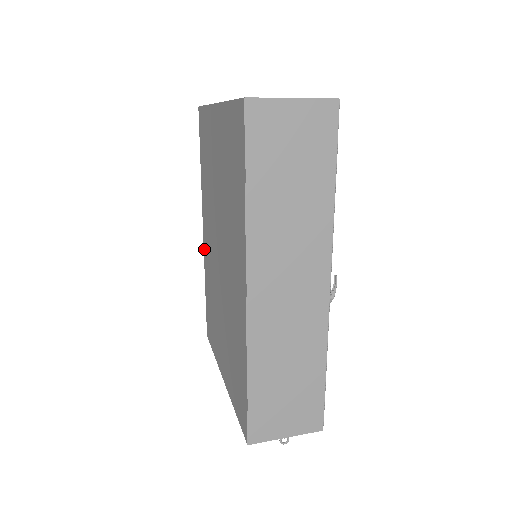
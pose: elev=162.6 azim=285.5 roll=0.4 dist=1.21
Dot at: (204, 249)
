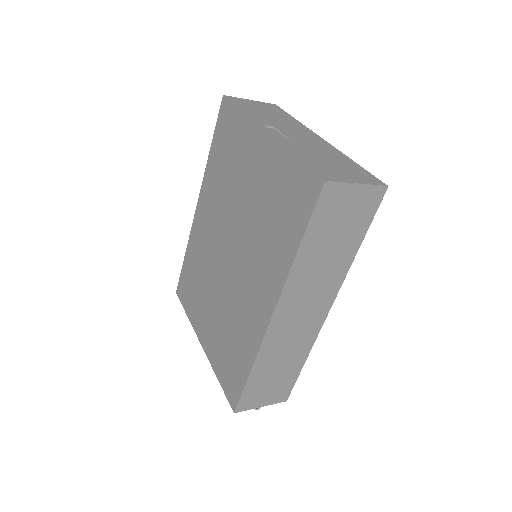
Dot at: (194, 223)
